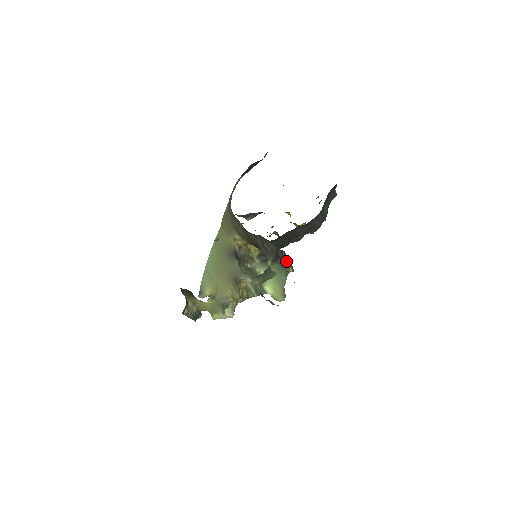
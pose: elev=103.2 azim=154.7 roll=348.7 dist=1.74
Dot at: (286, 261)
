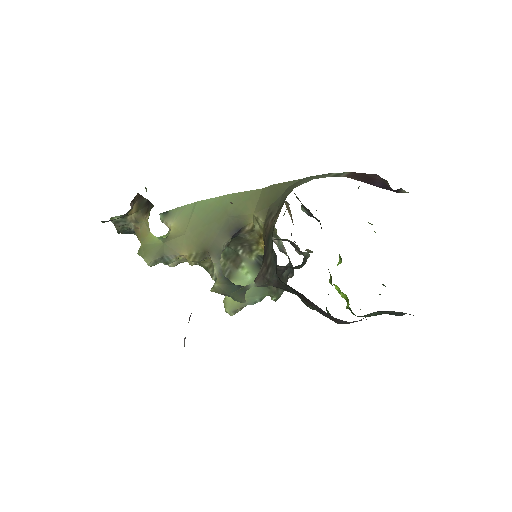
Dot at: occluded
